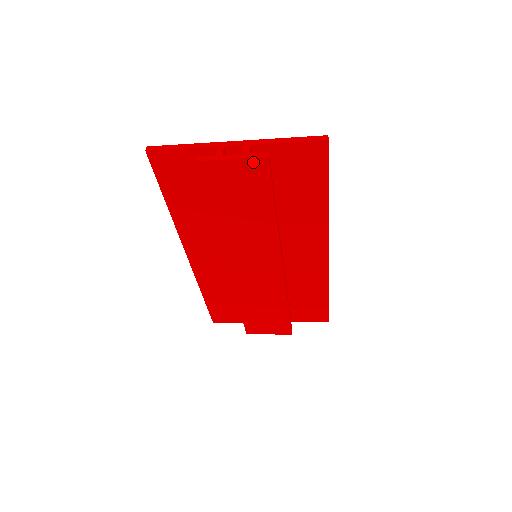
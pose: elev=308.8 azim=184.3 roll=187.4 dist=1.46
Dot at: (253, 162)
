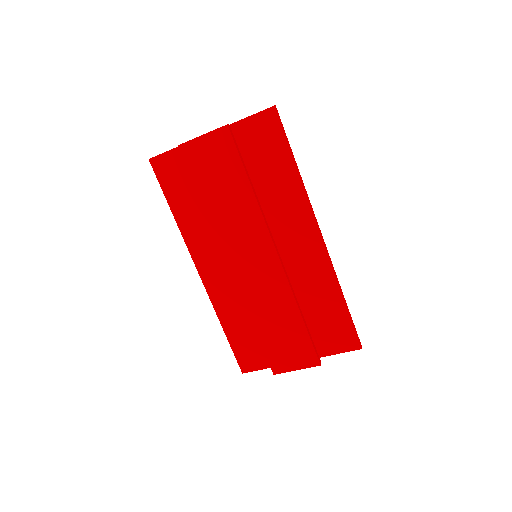
Dot at: (218, 133)
